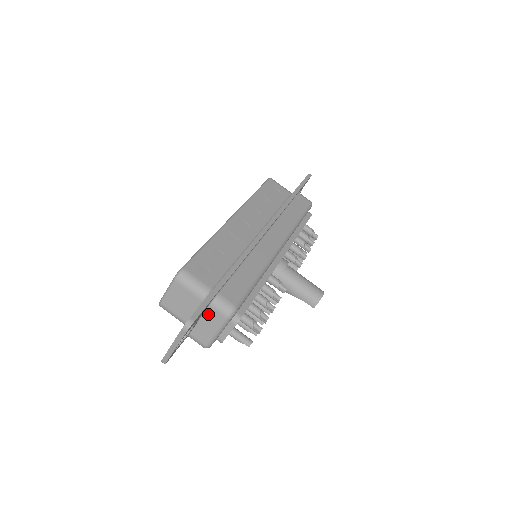
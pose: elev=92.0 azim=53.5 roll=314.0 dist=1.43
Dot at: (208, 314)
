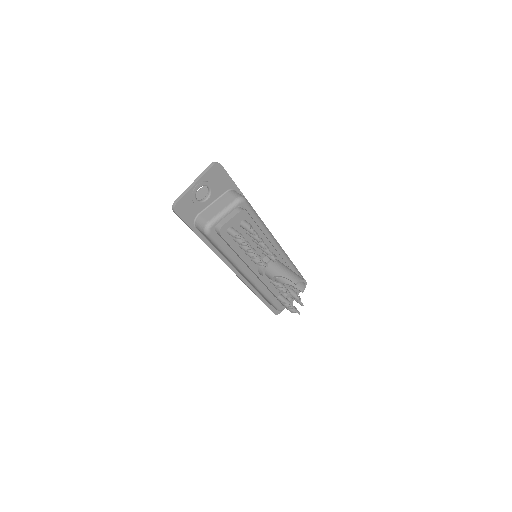
Dot at: (223, 198)
